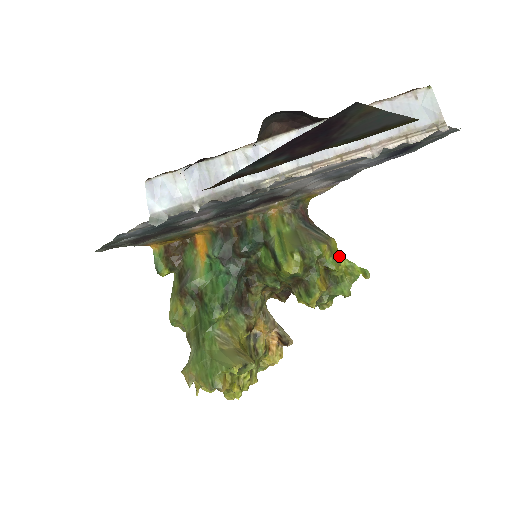
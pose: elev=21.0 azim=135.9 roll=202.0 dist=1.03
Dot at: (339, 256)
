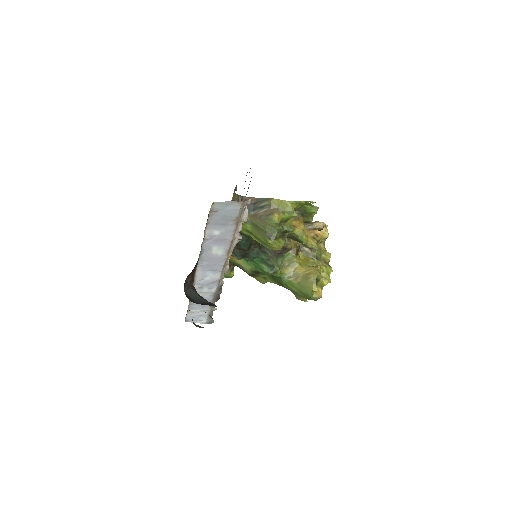
Dot at: (287, 204)
